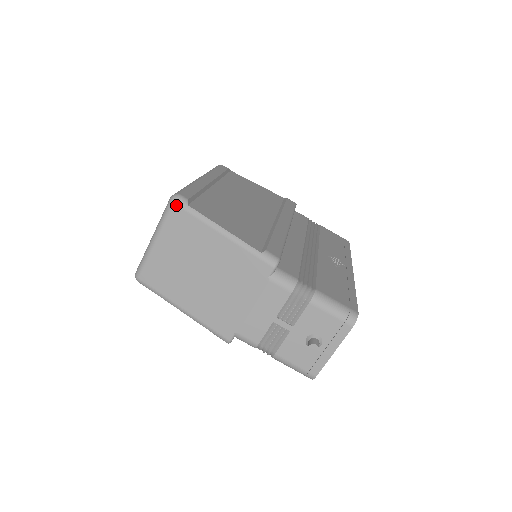
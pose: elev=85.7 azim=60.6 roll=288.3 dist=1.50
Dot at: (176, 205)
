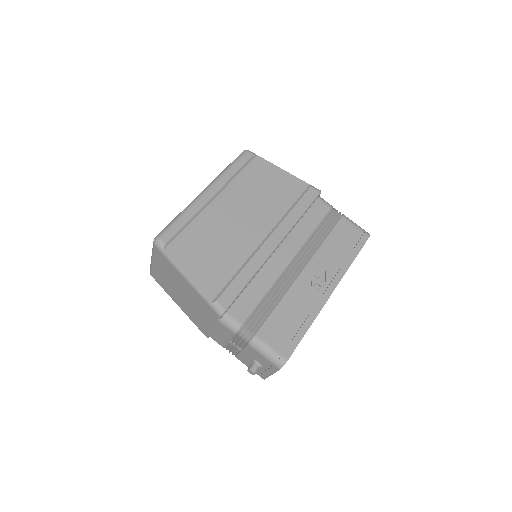
Dot at: (156, 248)
